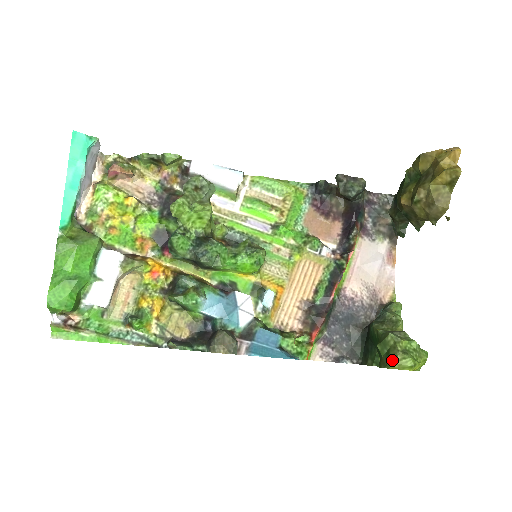
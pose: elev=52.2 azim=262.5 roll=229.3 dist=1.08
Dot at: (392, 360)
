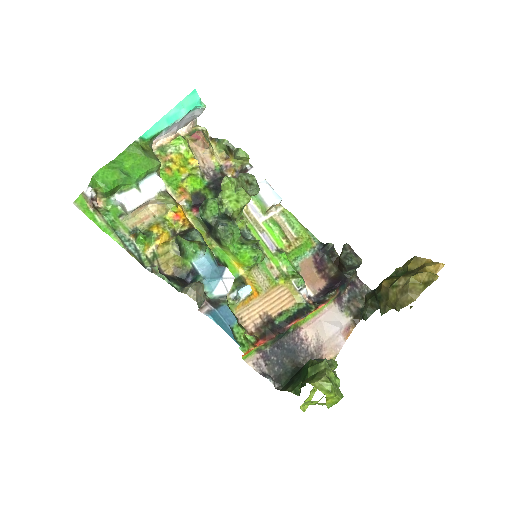
Dot at: (316, 379)
